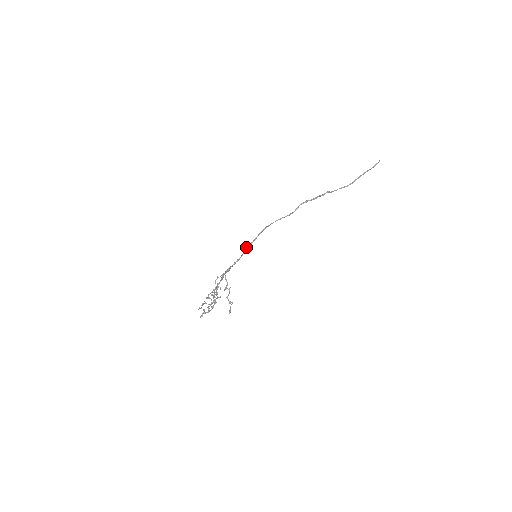
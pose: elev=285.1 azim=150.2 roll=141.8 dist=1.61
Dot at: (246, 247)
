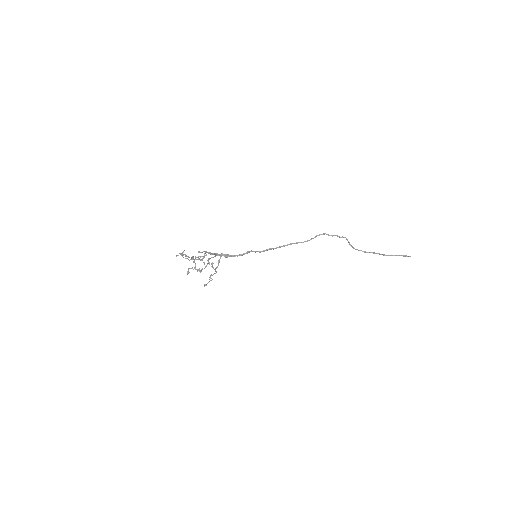
Dot at: (252, 251)
